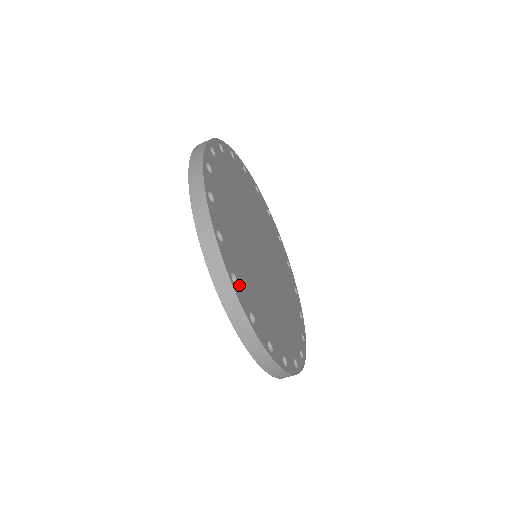
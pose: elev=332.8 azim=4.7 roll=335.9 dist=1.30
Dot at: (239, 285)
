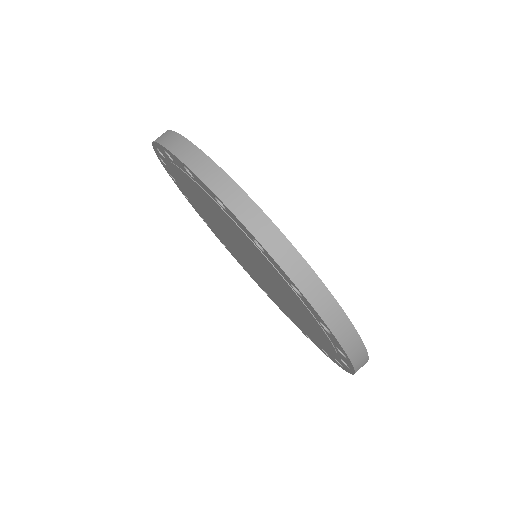
Dot at: occluded
